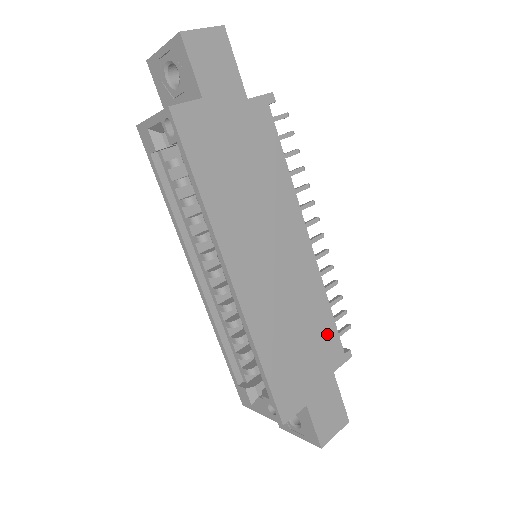
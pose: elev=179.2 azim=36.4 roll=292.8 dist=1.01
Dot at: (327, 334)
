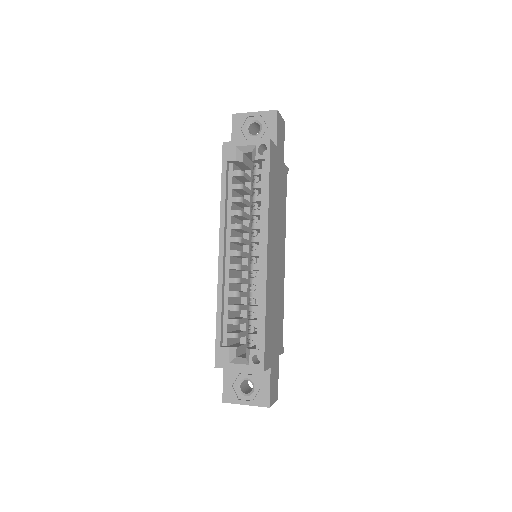
Dot at: (281, 326)
